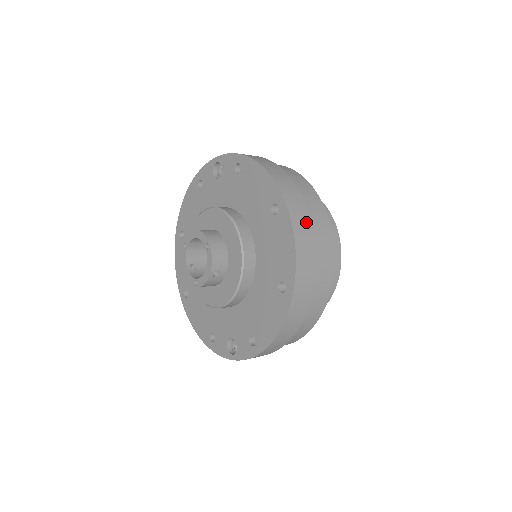
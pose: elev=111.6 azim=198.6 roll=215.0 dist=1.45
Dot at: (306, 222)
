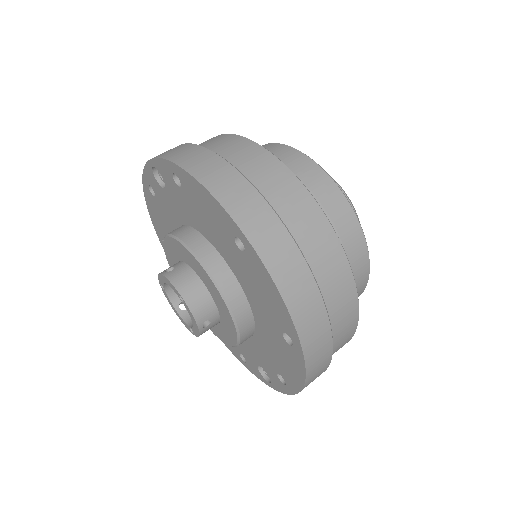
Dot at: (288, 251)
